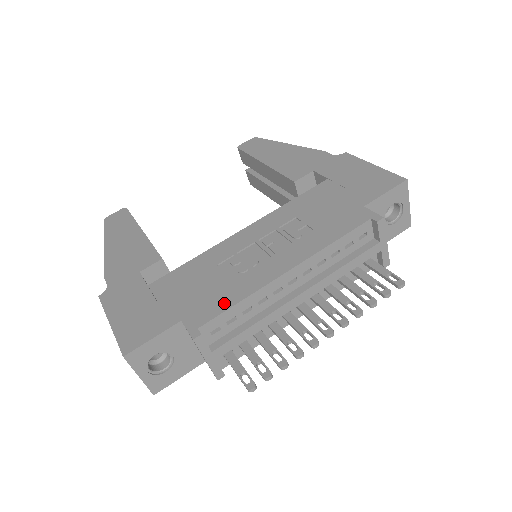
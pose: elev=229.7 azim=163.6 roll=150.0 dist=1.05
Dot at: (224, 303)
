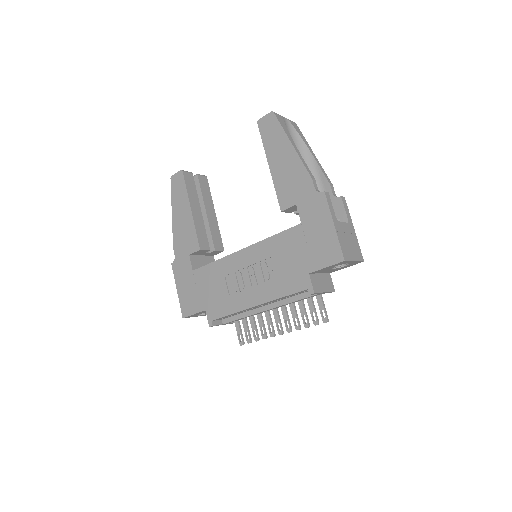
Dot at: (224, 311)
